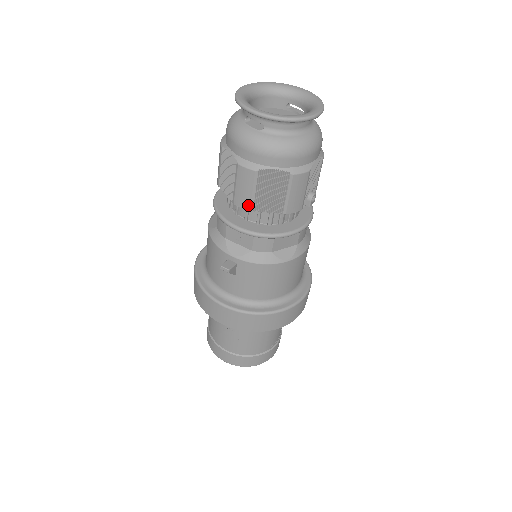
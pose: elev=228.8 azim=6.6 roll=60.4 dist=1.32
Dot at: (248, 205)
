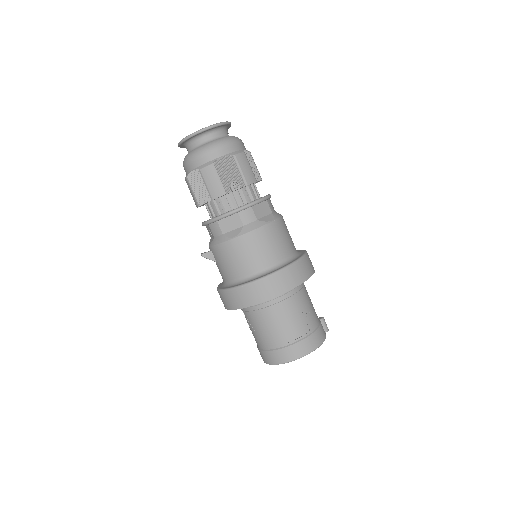
Dot at: (196, 203)
